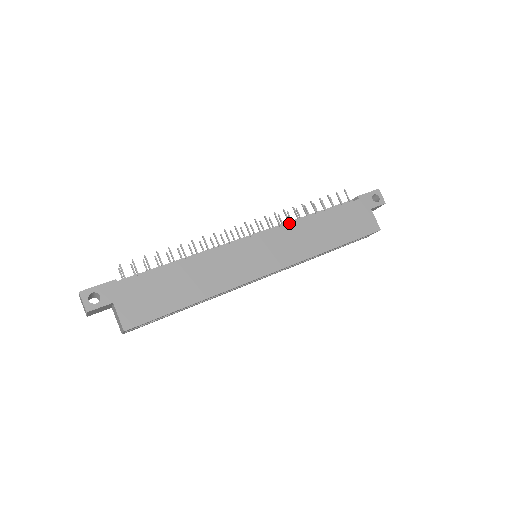
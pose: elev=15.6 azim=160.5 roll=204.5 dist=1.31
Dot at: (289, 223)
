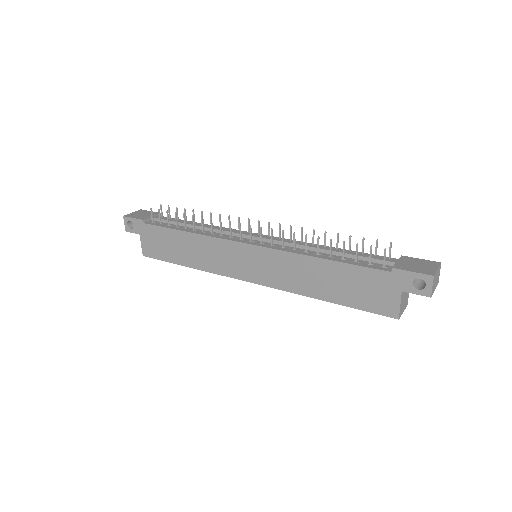
Dot at: (287, 251)
